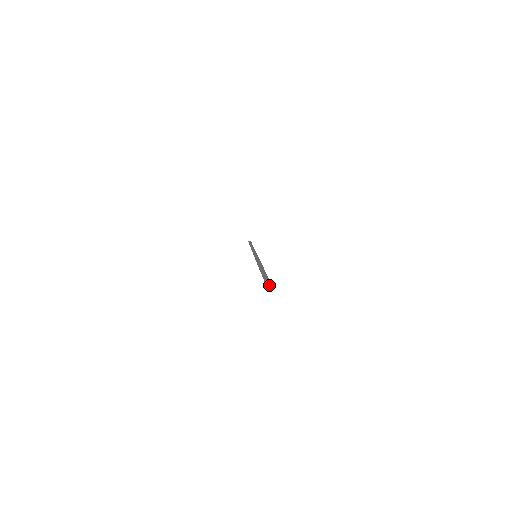
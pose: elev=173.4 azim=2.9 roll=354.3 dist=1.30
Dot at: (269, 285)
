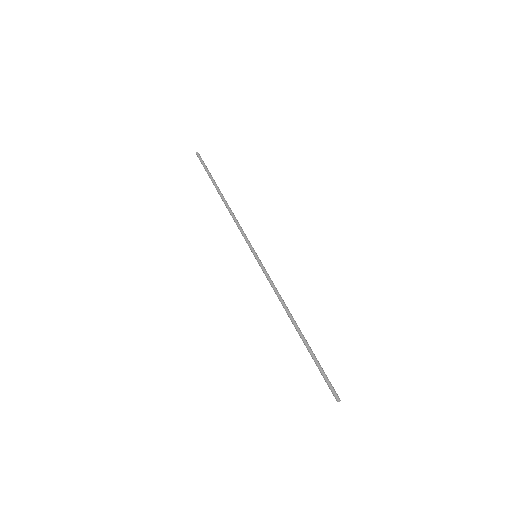
Dot at: occluded
